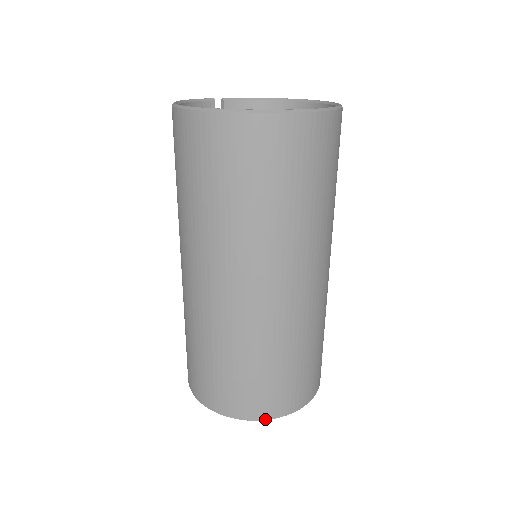
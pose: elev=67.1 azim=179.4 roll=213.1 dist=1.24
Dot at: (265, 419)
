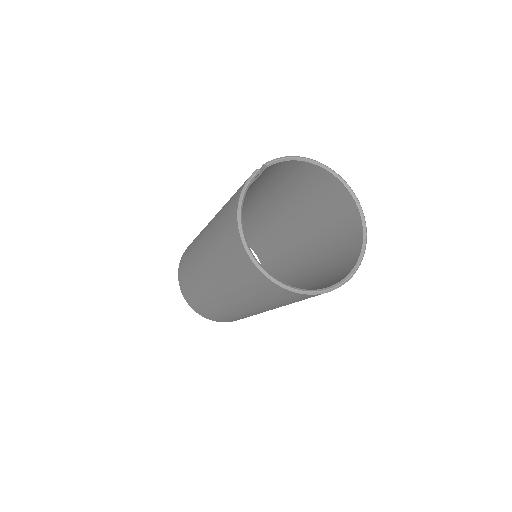
Dot at: occluded
